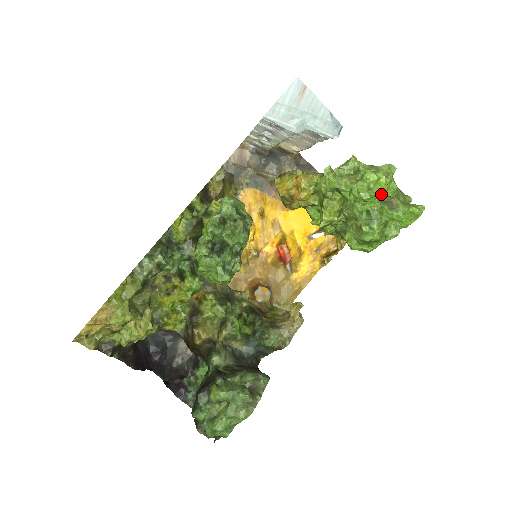
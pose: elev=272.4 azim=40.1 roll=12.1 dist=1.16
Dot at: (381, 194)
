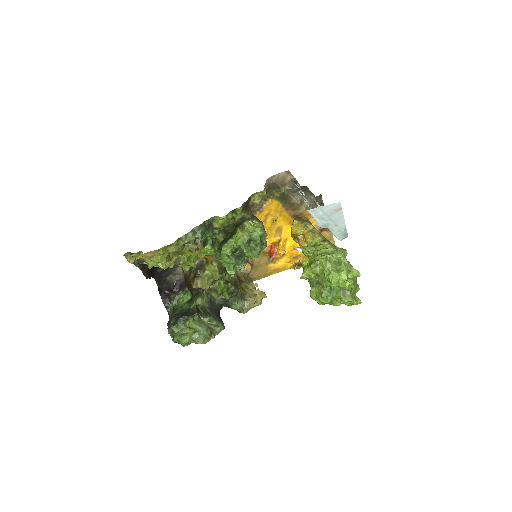
Dot at: (343, 288)
